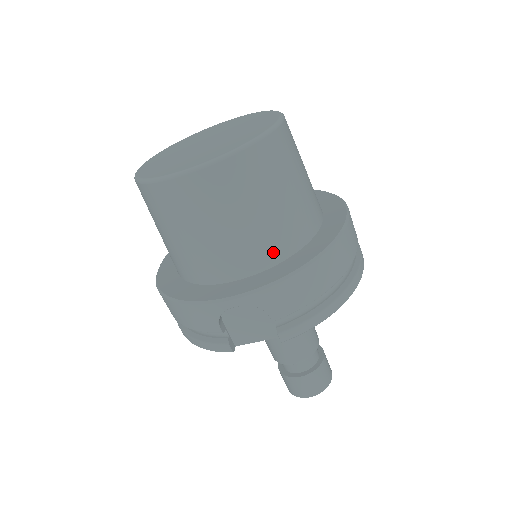
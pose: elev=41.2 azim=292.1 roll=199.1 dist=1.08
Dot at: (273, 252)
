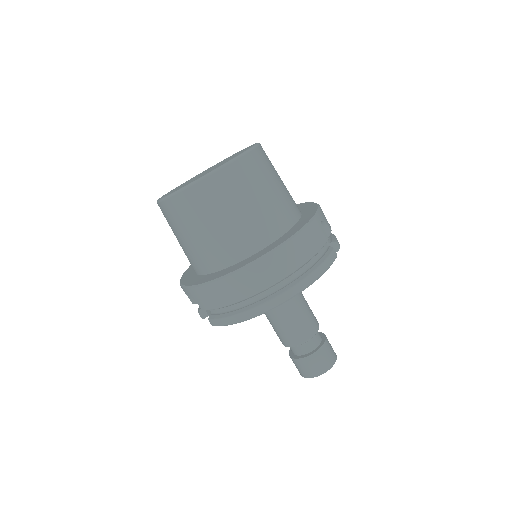
Dot at: (208, 264)
